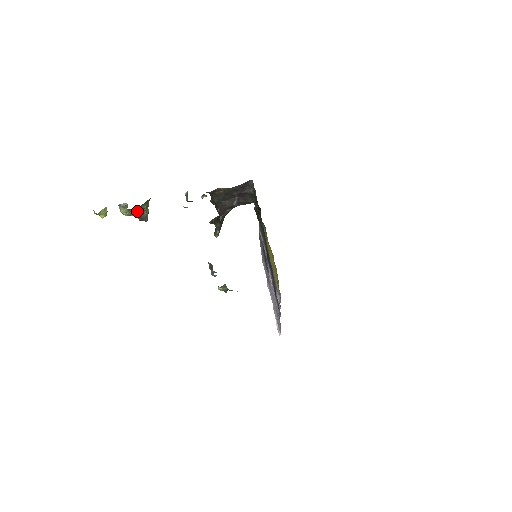
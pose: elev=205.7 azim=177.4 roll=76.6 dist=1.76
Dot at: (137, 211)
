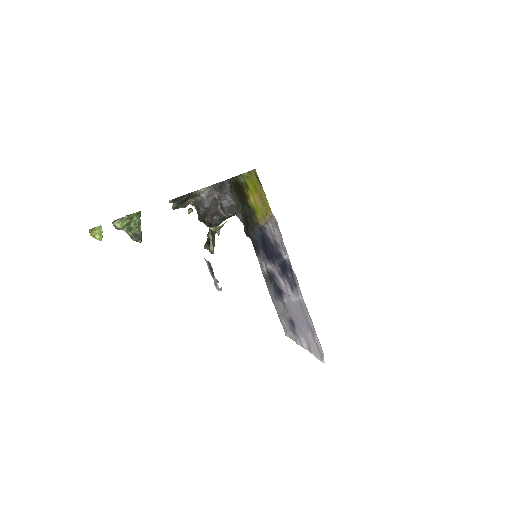
Dot at: (130, 226)
